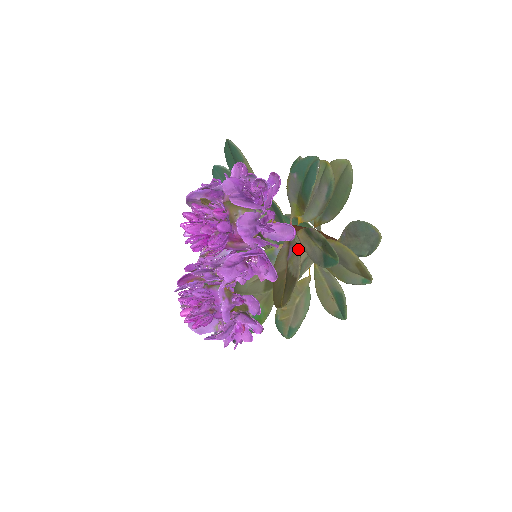
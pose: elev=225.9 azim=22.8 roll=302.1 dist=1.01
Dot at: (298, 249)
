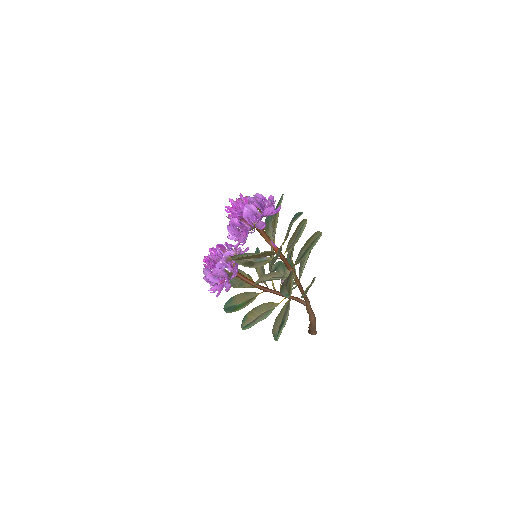
Dot at: (268, 251)
